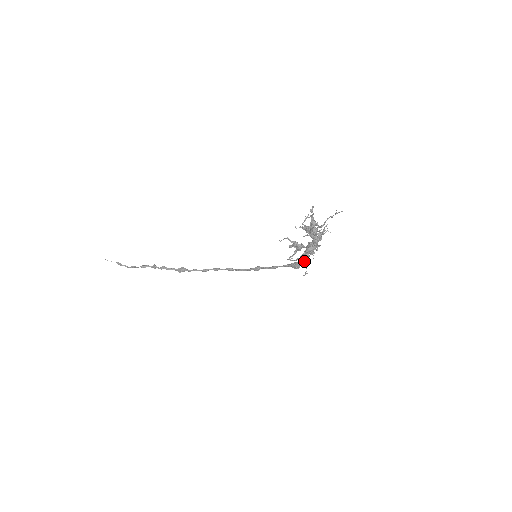
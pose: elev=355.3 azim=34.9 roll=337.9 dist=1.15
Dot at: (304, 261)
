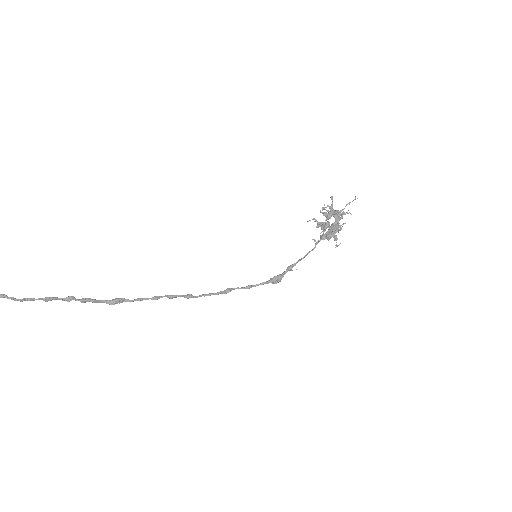
Dot at: (334, 235)
